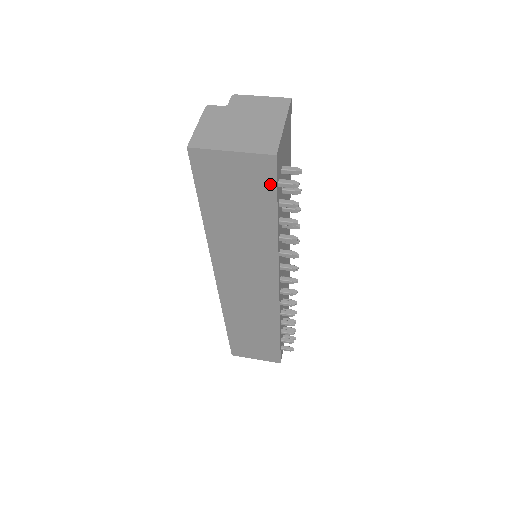
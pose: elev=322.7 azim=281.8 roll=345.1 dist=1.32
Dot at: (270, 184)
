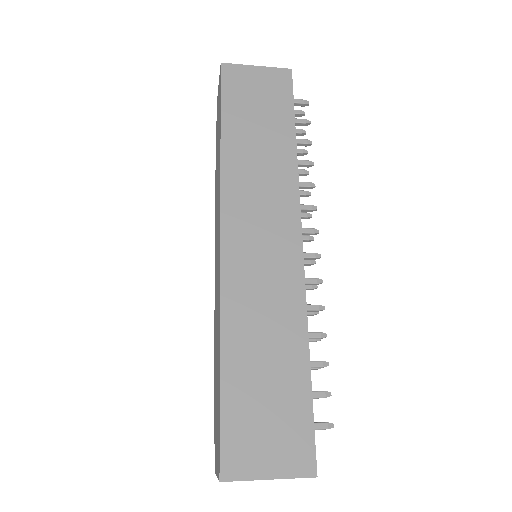
Dot at: (287, 93)
